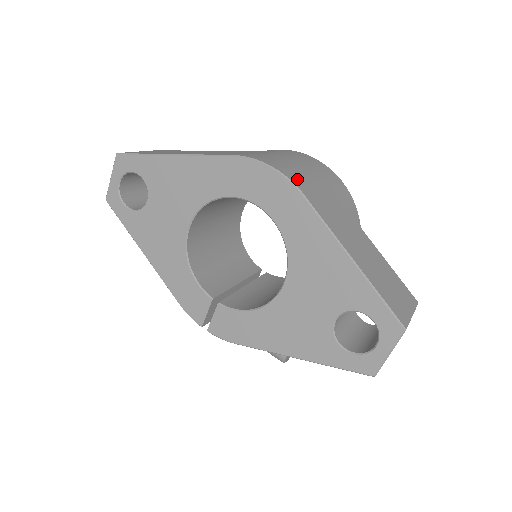
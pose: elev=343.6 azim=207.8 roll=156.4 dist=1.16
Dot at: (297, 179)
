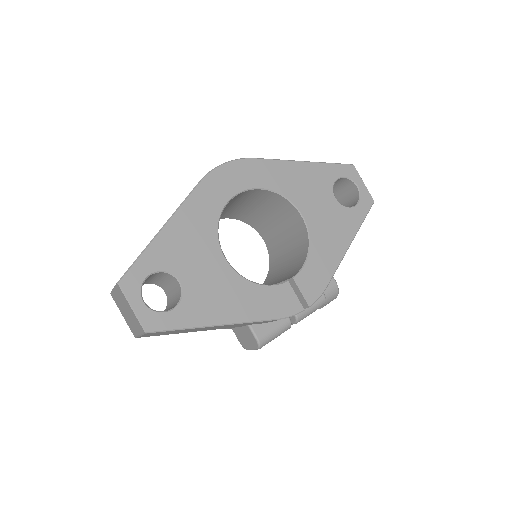
Dot at: occluded
